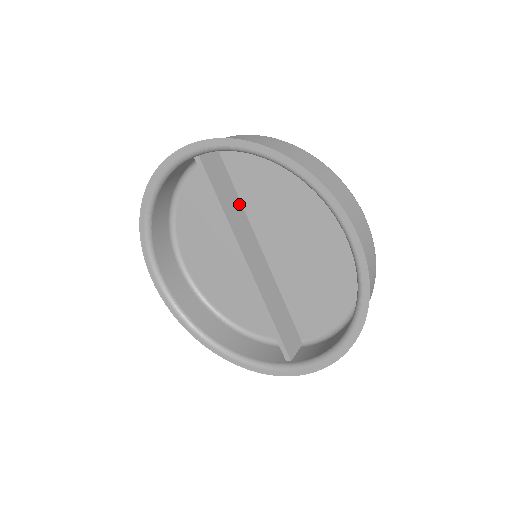
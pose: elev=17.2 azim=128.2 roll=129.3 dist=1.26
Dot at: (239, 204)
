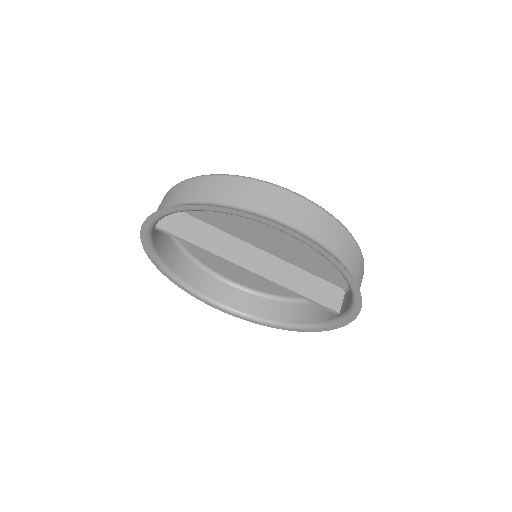
Dot at: (214, 230)
